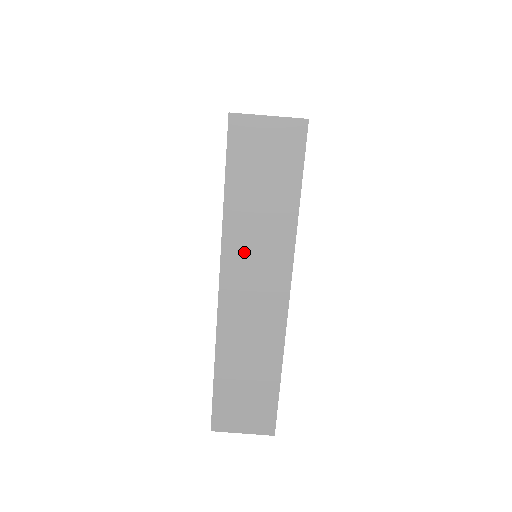
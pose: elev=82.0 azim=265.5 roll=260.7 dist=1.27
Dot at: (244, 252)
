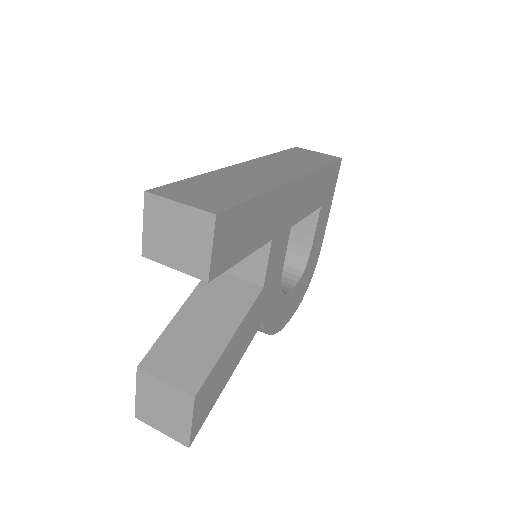
Dot at: (274, 163)
